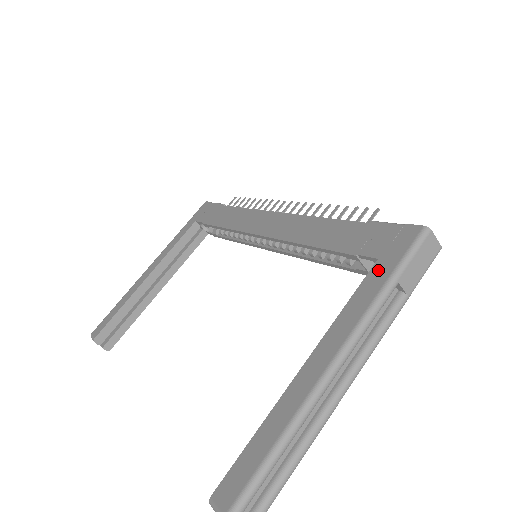
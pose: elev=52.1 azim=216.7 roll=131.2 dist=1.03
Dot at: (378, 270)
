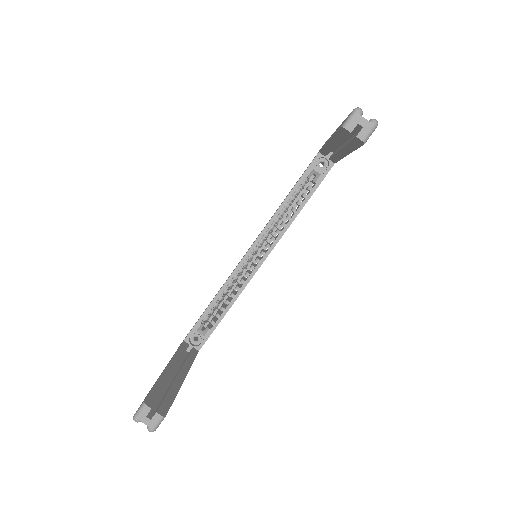
Dot at: occluded
